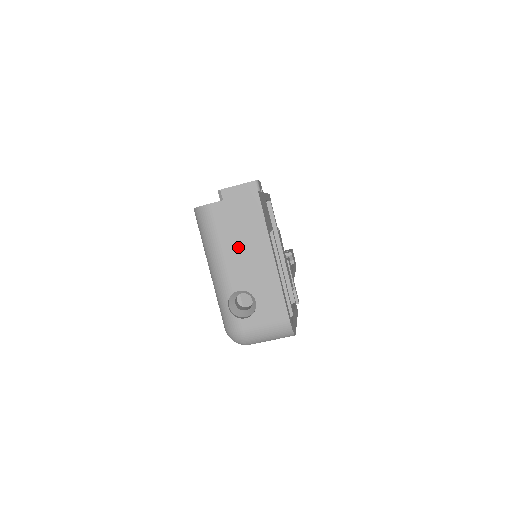
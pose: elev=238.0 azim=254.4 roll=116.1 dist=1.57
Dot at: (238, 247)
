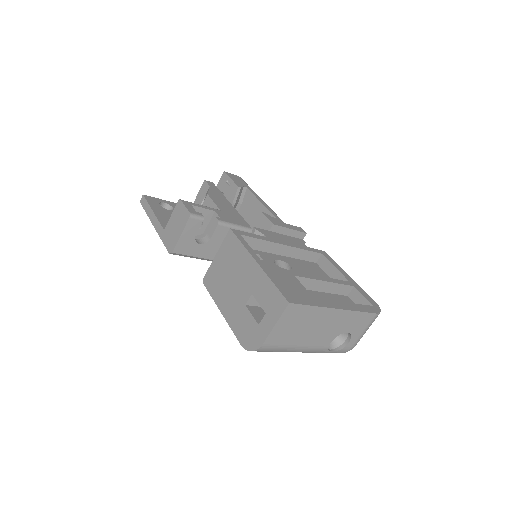
Dot at: (308, 333)
